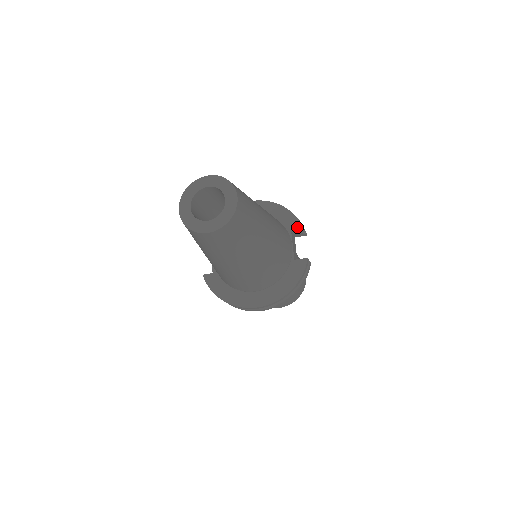
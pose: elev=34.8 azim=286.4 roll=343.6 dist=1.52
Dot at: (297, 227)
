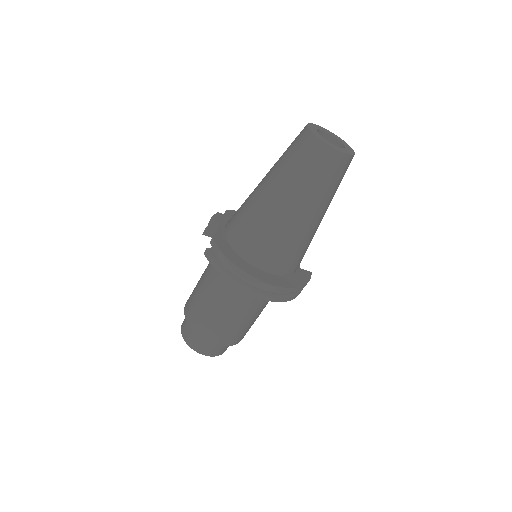
Dot at: occluded
